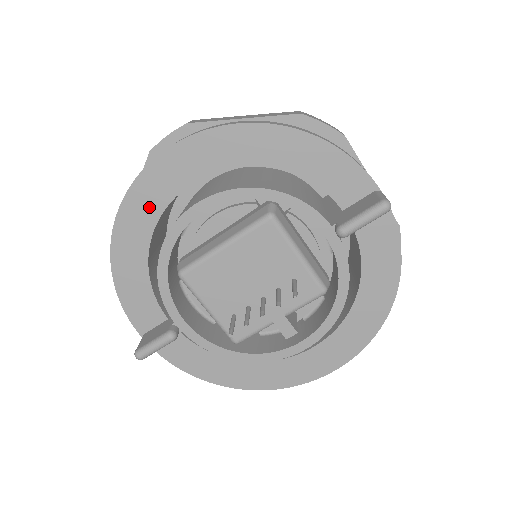
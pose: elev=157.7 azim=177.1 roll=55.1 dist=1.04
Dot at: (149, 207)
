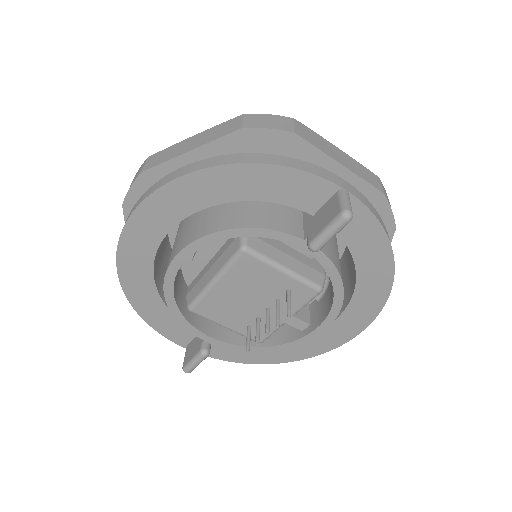
Dot at: (140, 262)
